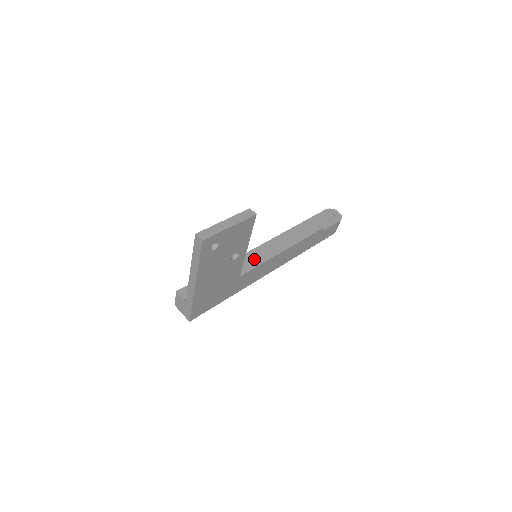
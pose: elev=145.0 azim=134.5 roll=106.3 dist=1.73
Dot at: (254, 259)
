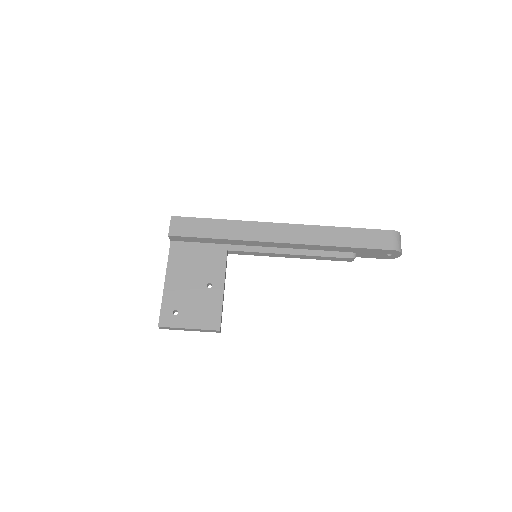
Dot at: (255, 252)
